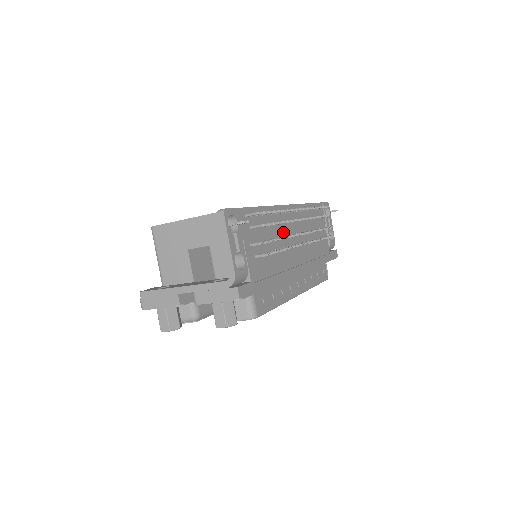
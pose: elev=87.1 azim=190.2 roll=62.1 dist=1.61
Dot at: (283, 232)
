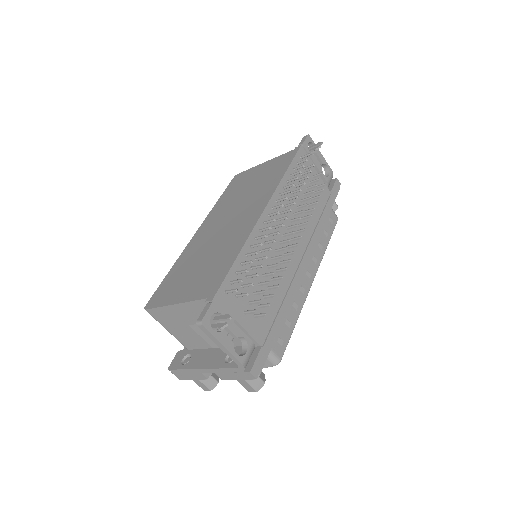
Dot at: occluded
